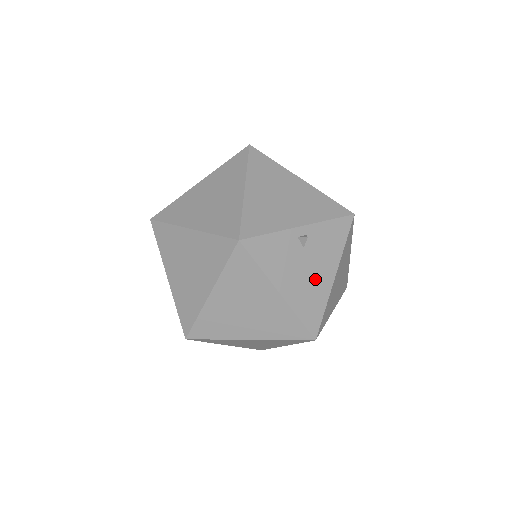
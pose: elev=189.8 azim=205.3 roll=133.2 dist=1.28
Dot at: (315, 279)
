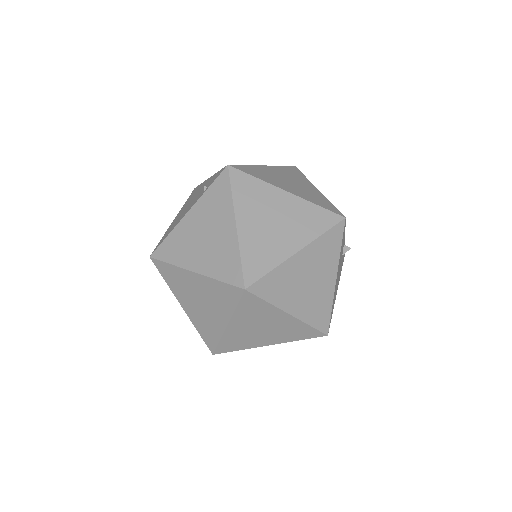
Dot at: (337, 285)
